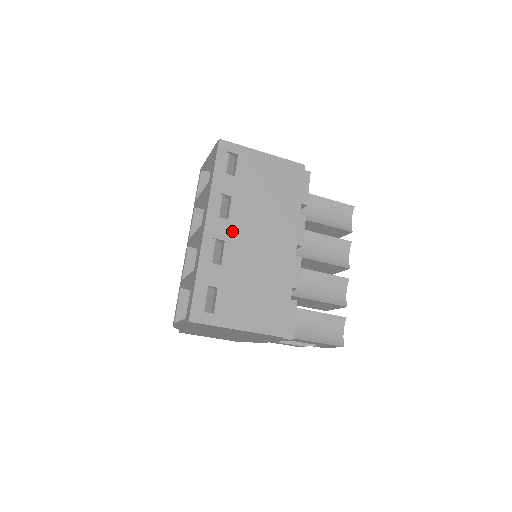
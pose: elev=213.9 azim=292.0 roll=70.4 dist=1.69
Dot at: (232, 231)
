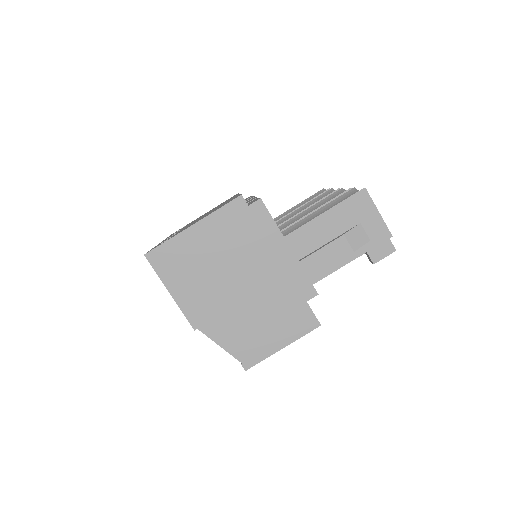
Dot at: occluded
